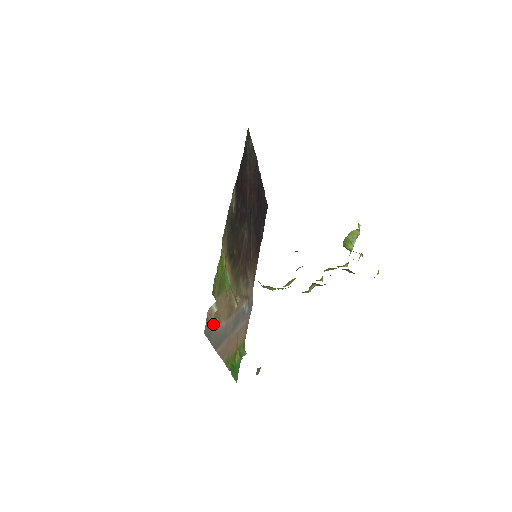
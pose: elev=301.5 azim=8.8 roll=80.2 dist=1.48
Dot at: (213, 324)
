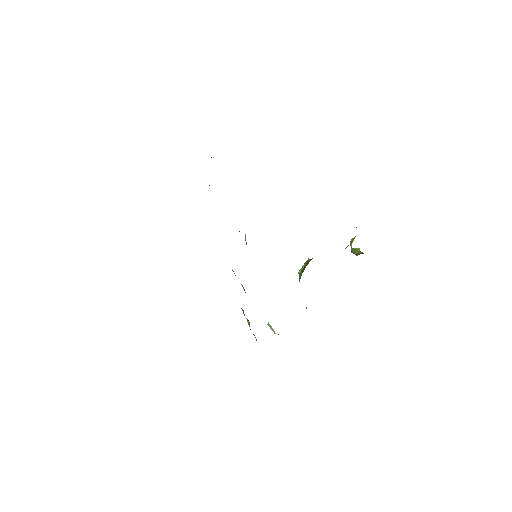
Dot at: occluded
